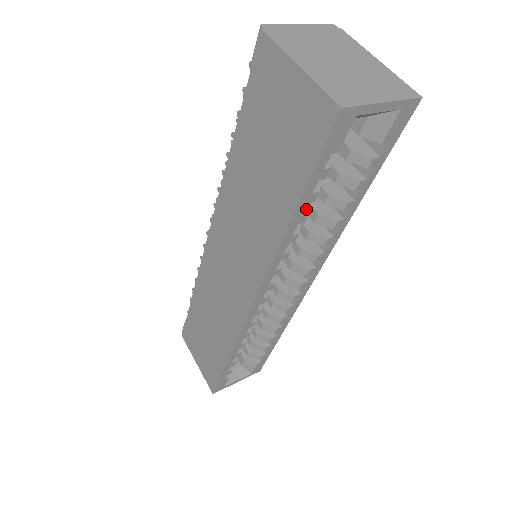
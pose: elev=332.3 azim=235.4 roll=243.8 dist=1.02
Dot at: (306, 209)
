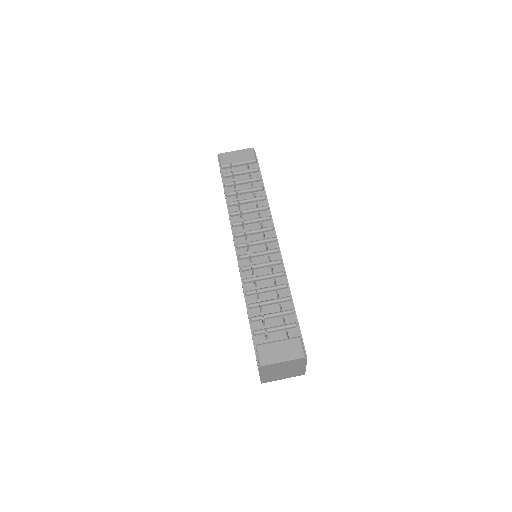
Dot at: occluded
